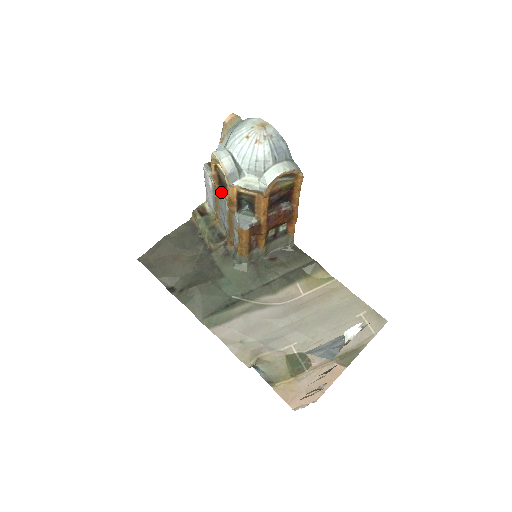
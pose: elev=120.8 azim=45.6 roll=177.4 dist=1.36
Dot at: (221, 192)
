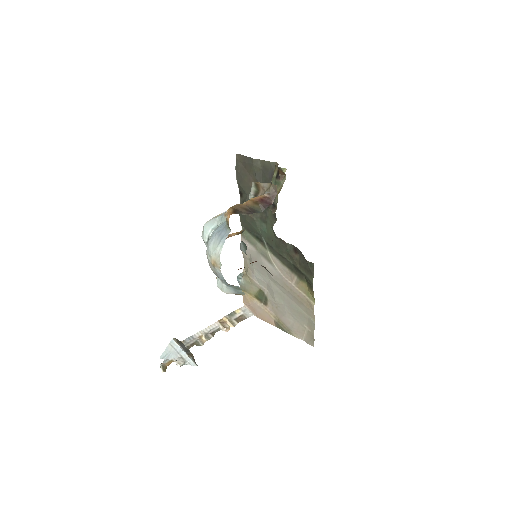
Dot at: occluded
